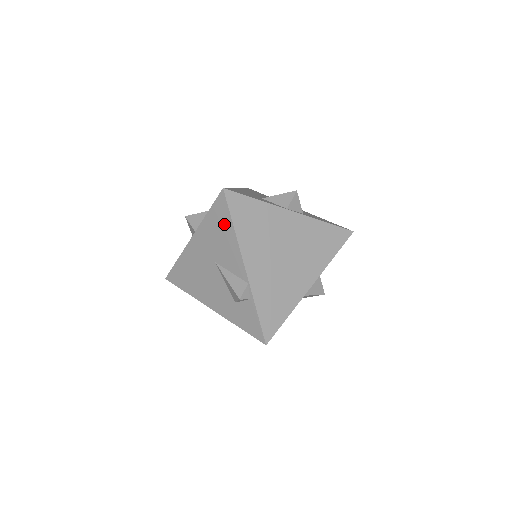
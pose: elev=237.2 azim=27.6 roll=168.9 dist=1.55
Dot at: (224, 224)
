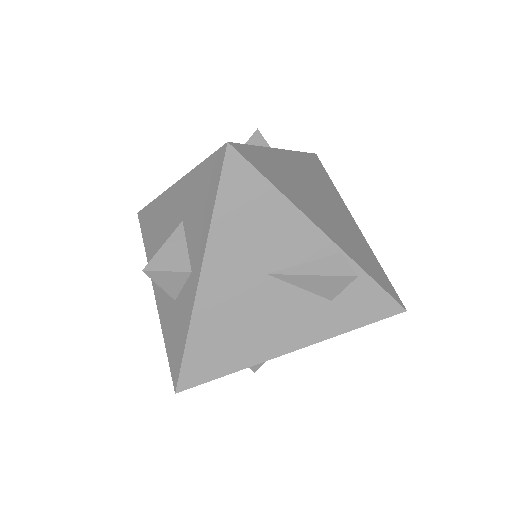
Dot at: (257, 199)
